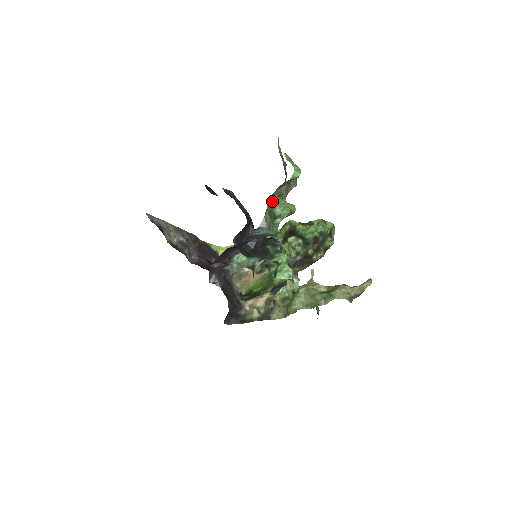
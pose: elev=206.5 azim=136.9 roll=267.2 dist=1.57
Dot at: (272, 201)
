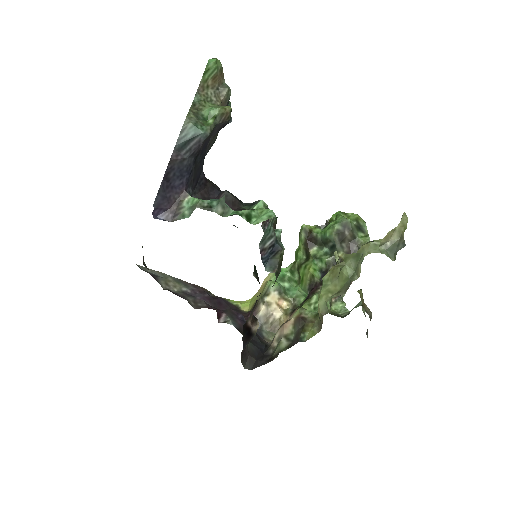
Dot at: (197, 104)
